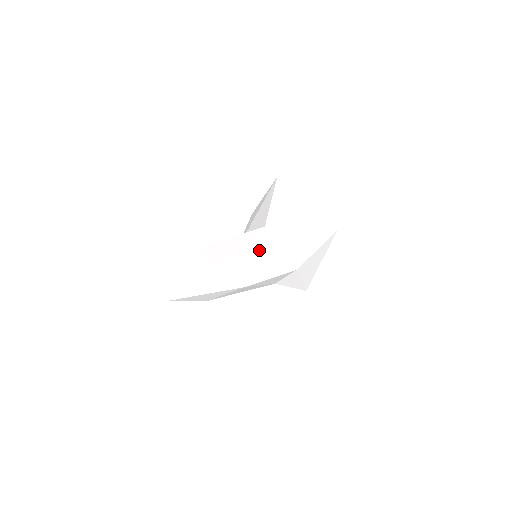
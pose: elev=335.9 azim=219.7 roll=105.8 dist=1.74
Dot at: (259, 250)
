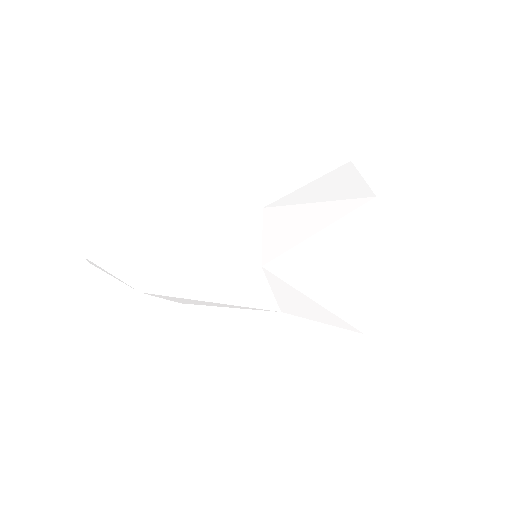
Dot at: (226, 287)
